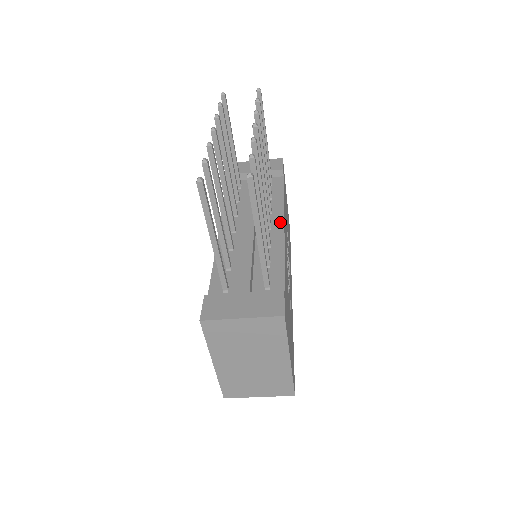
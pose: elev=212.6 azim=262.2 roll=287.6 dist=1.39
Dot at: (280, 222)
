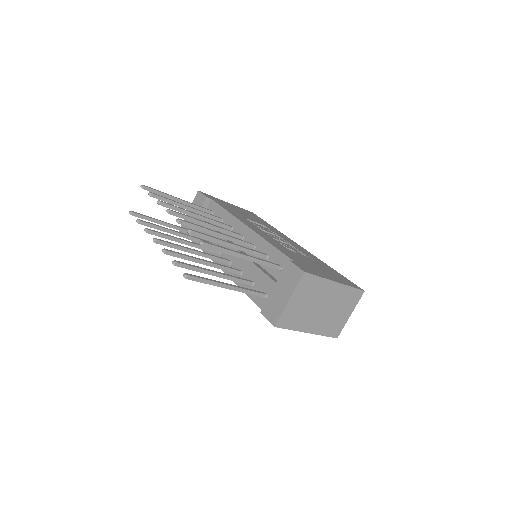
Dot at: (242, 227)
